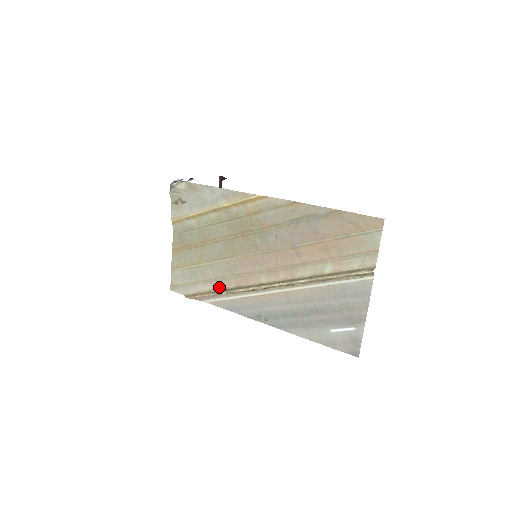
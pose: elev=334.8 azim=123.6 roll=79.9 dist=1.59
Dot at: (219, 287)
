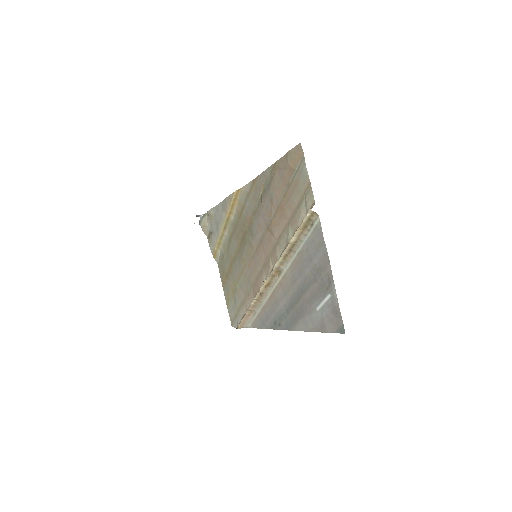
Dot at: (249, 305)
